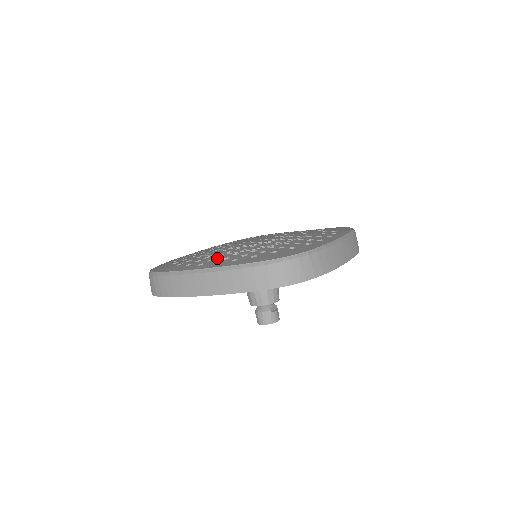
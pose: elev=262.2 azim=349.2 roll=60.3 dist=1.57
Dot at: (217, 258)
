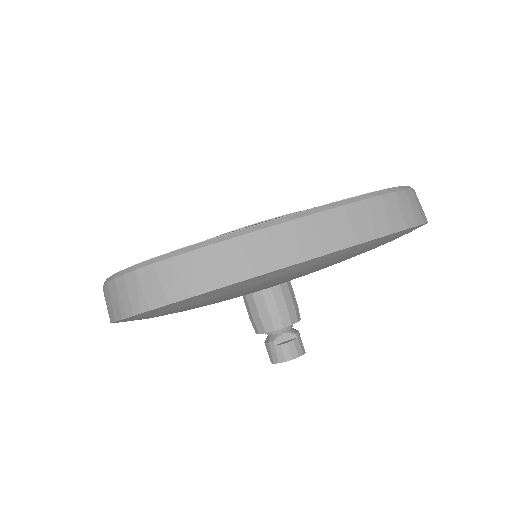
Dot at: occluded
